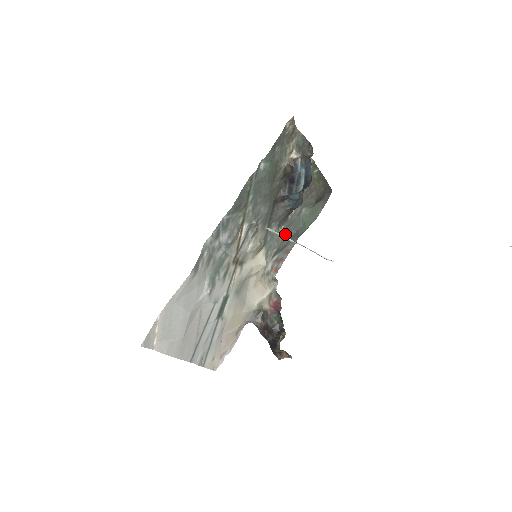
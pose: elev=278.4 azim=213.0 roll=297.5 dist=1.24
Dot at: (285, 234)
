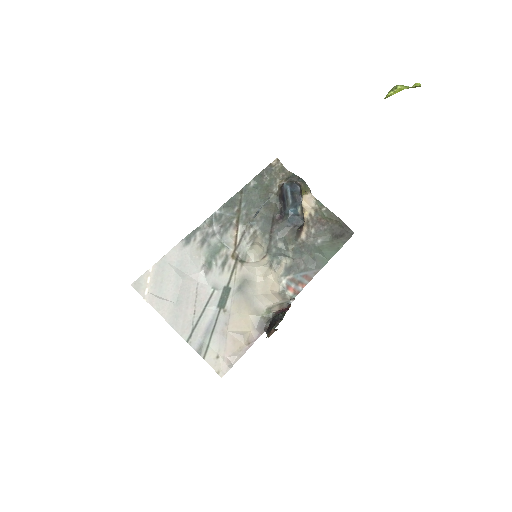
Dot at: (297, 255)
